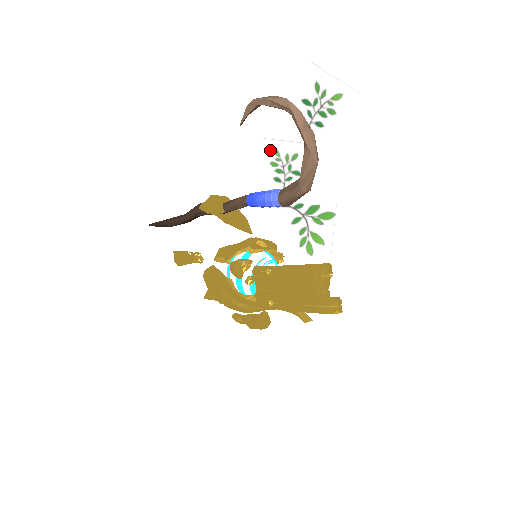
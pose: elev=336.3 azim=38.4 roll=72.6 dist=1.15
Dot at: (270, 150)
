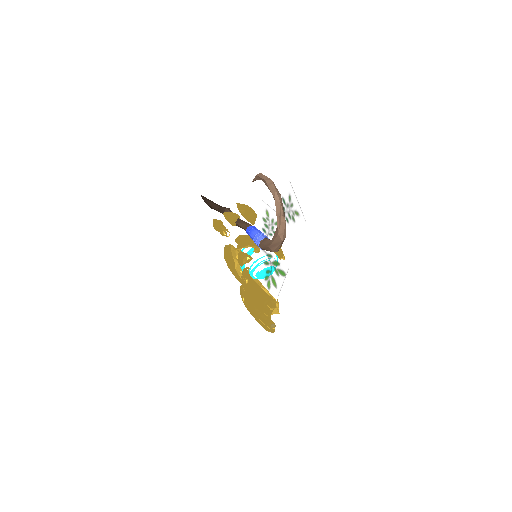
Dot at: (264, 210)
